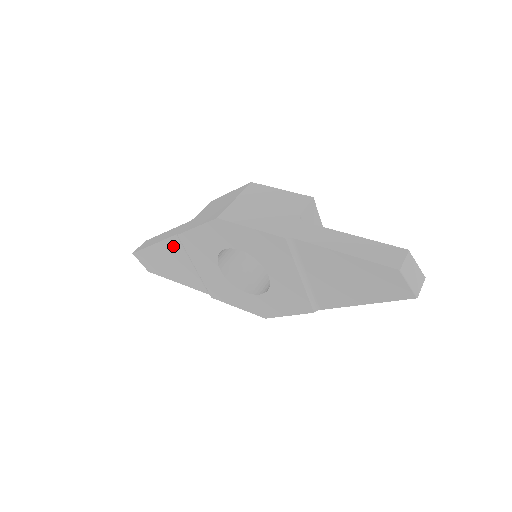
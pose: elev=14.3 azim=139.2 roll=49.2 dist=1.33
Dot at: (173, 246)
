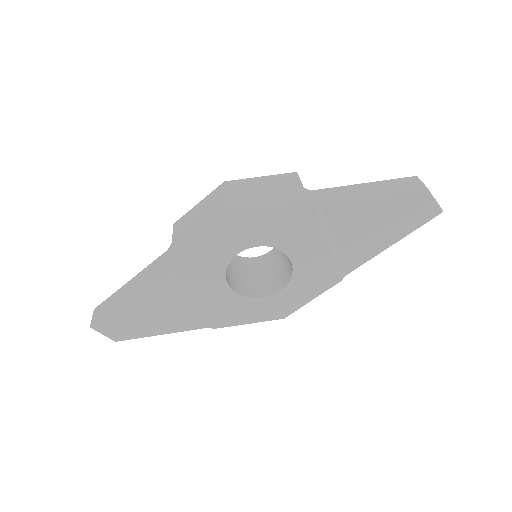
Dot at: (159, 286)
